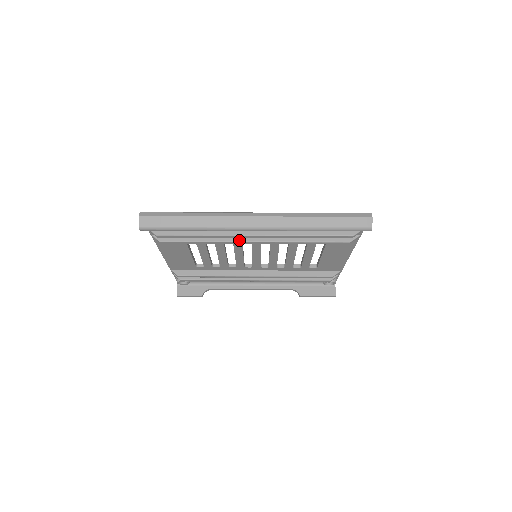
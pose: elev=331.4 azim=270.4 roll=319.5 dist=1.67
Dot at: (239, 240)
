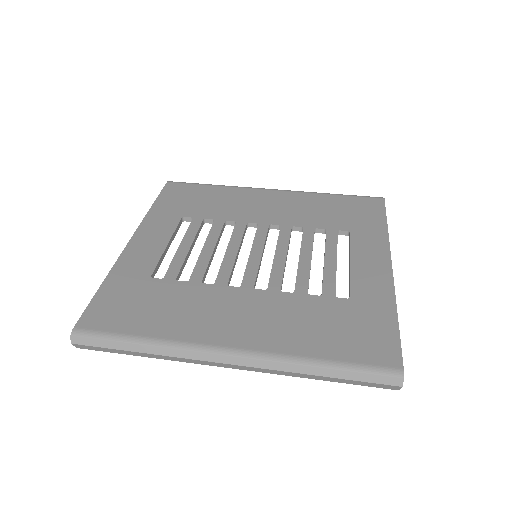
Dot at: occluded
